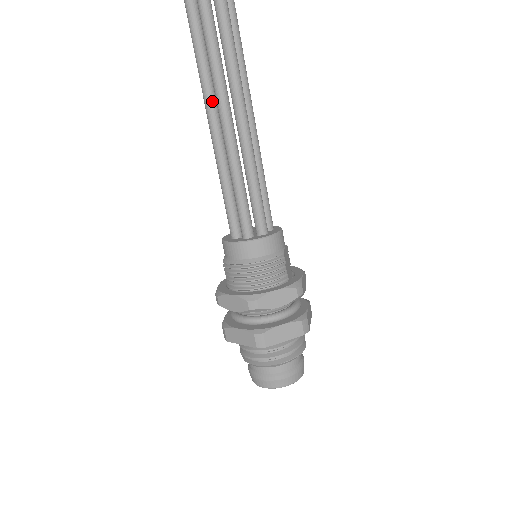
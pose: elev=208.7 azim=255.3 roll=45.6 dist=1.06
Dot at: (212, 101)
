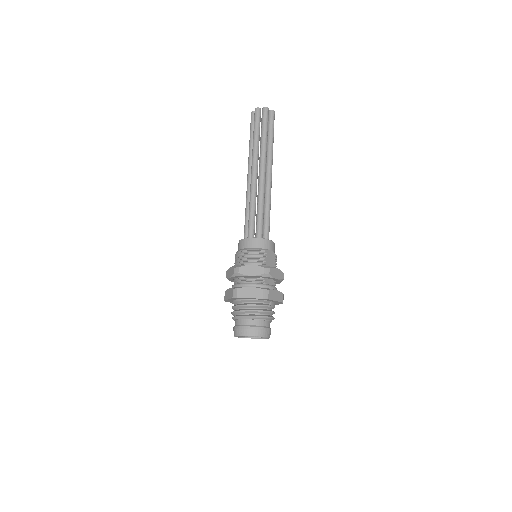
Dot at: (250, 170)
